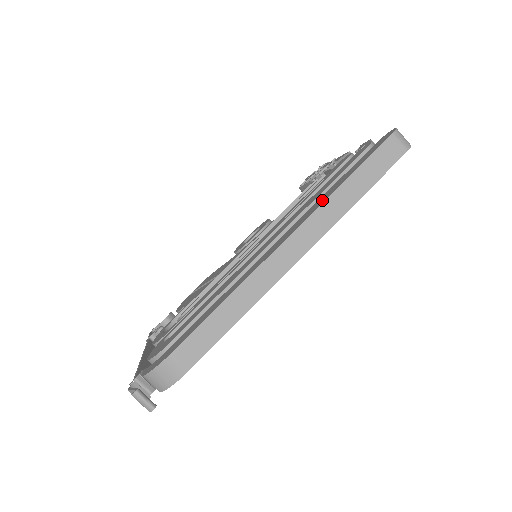
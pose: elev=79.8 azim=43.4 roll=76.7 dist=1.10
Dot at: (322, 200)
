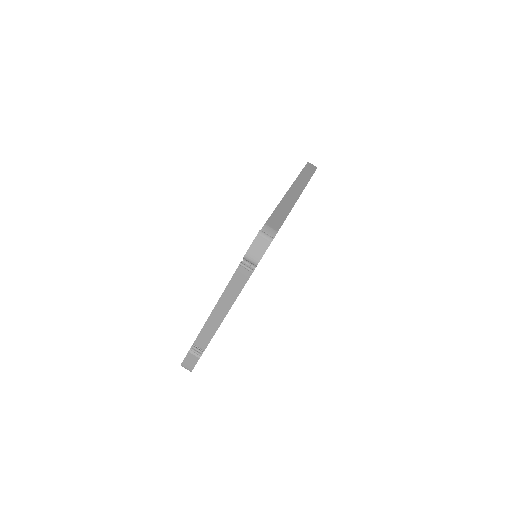
Dot at: occluded
